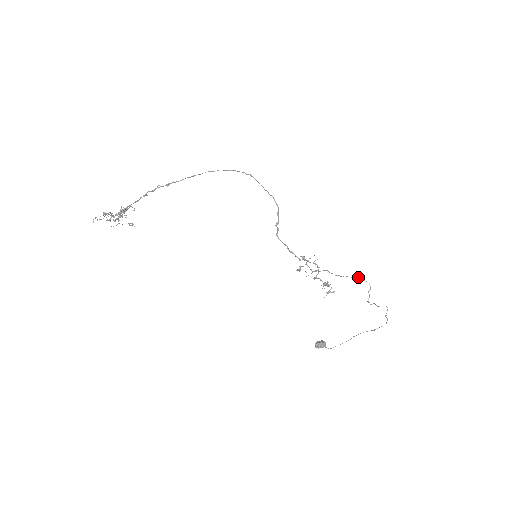
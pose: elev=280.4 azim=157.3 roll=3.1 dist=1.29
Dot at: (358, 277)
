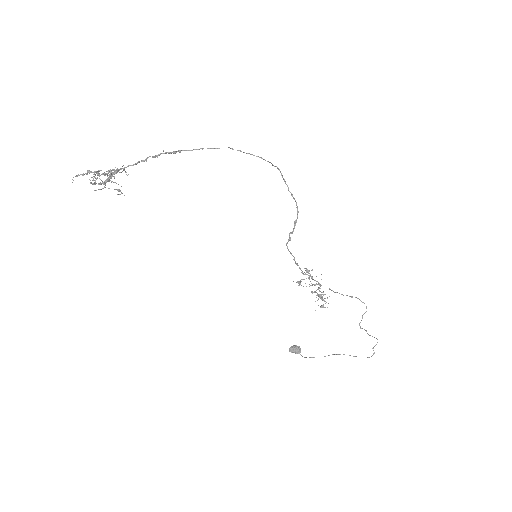
Dot at: (358, 298)
